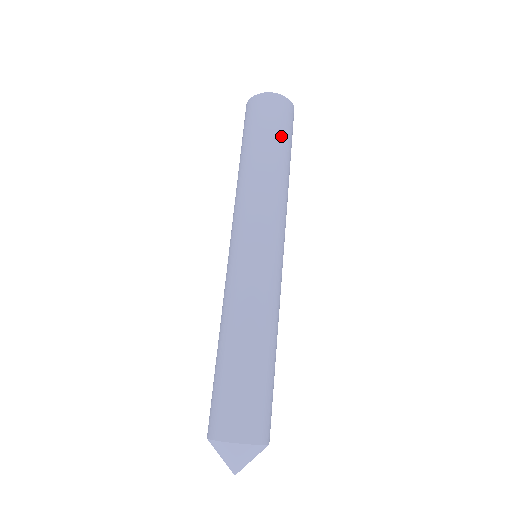
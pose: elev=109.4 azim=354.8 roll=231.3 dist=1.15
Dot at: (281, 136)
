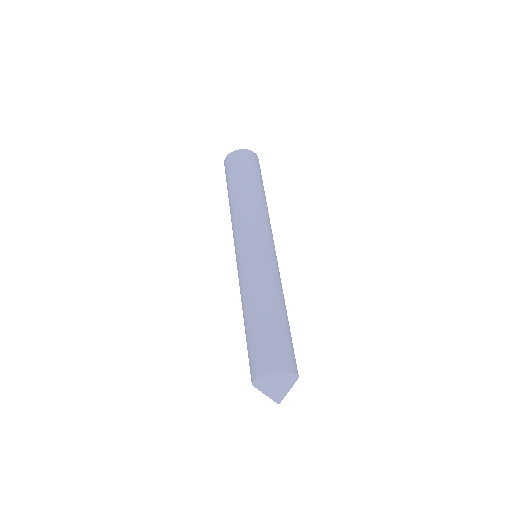
Dot at: (243, 174)
